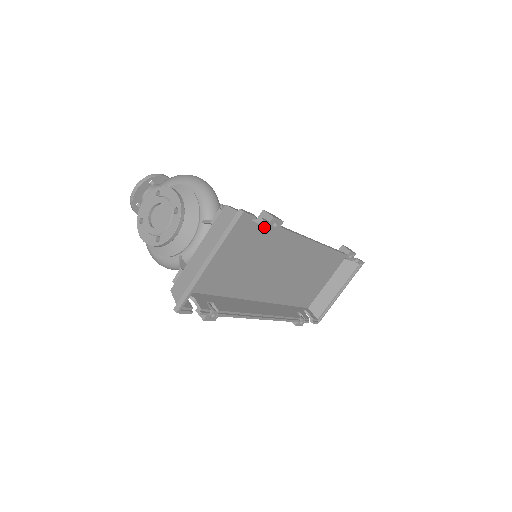
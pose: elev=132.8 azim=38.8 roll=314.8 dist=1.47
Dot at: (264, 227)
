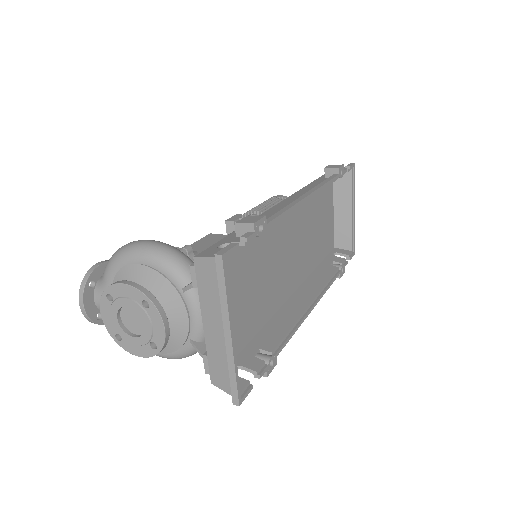
Dot at: occluded
